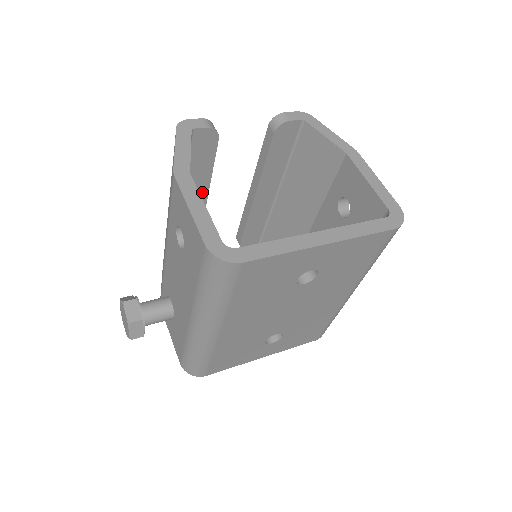
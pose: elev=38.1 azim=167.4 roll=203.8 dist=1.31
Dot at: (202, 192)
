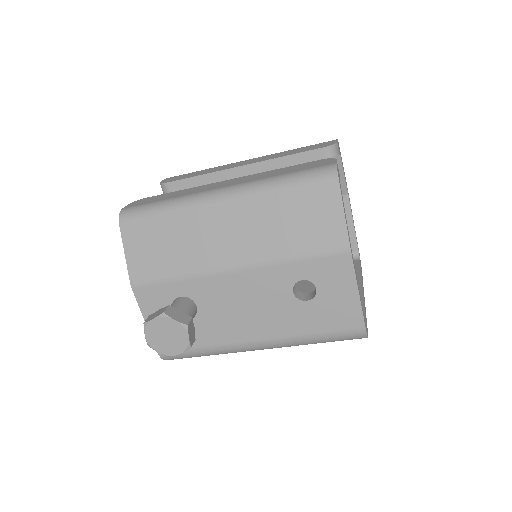
Dot at: occluded
